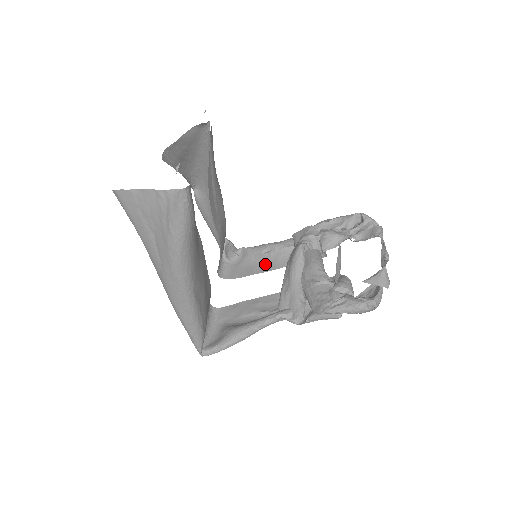
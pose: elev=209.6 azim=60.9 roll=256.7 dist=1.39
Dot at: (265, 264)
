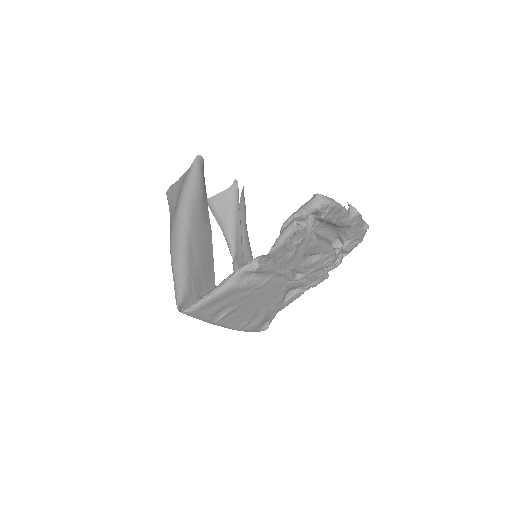
Dot at: (277, 302)
